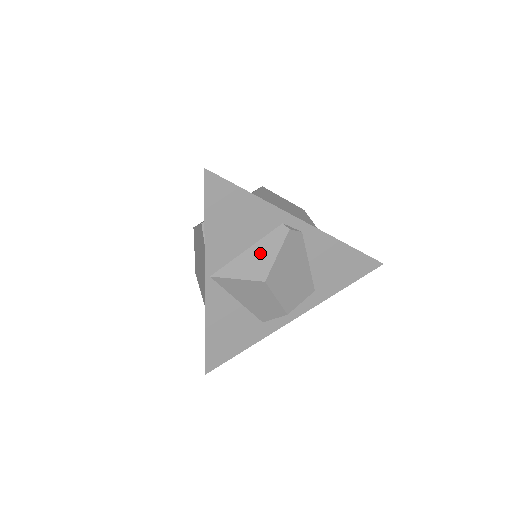
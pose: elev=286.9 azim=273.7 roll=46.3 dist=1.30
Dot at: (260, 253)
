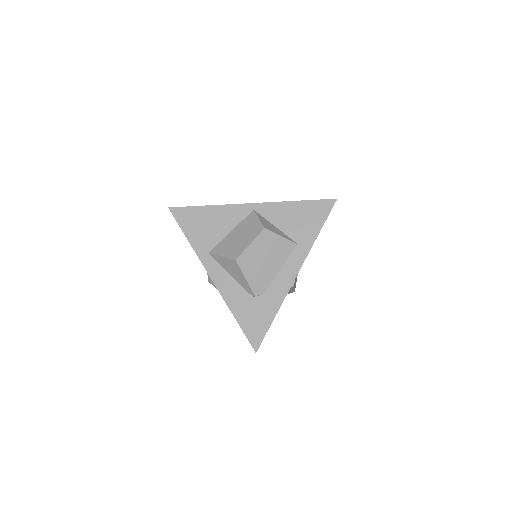
Dot at: occluded
